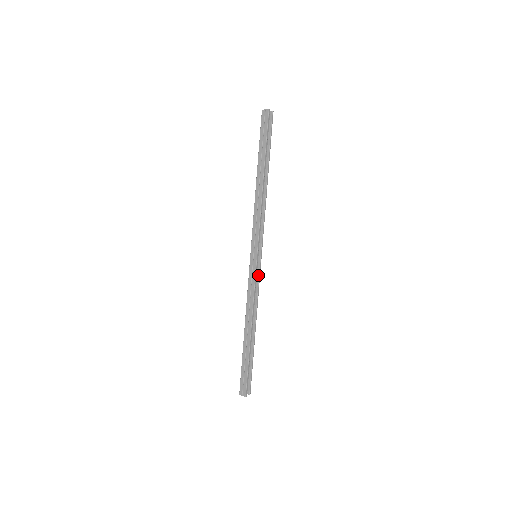
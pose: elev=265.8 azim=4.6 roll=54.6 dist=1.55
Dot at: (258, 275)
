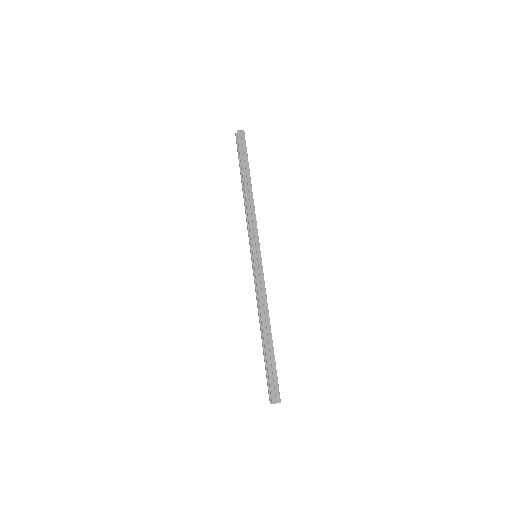
Dot at: occluded
